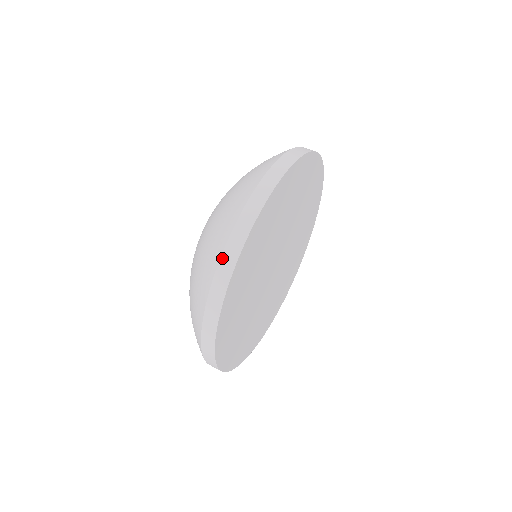
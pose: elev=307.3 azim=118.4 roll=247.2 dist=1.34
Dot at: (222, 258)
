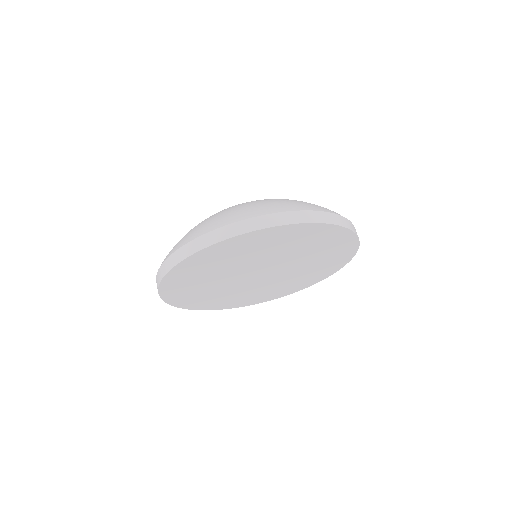
Dot at: (221, 228)
